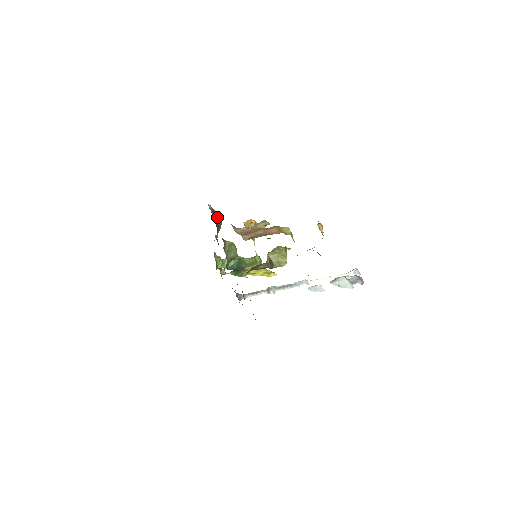
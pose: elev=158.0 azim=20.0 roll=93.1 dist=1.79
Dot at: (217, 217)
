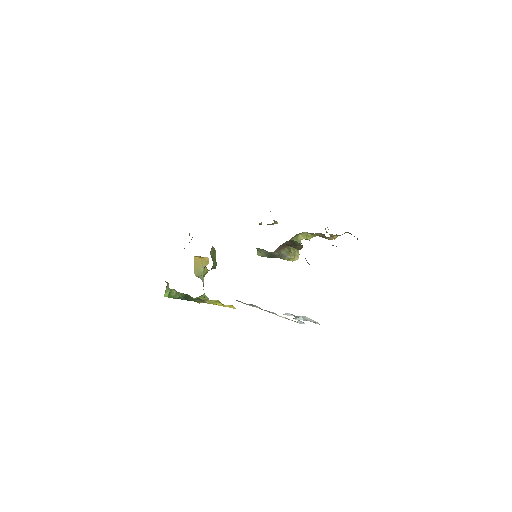
Dot at: occluded
